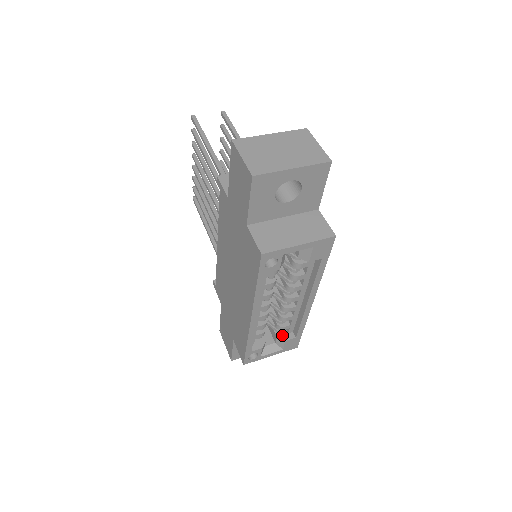
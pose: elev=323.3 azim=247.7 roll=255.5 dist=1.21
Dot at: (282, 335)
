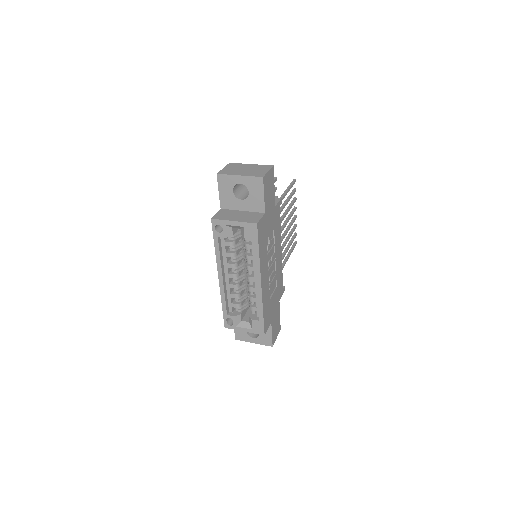
Dot at: (253, 316)
